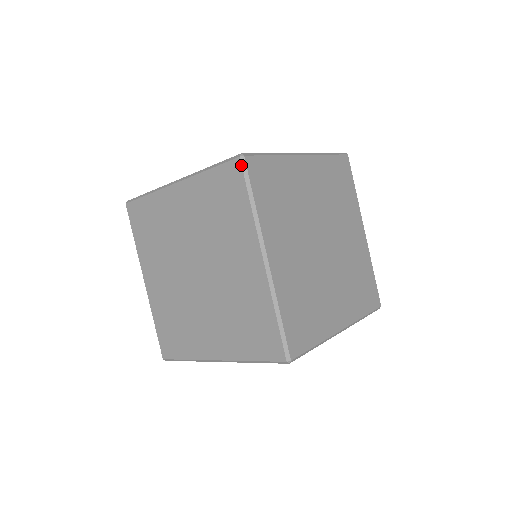
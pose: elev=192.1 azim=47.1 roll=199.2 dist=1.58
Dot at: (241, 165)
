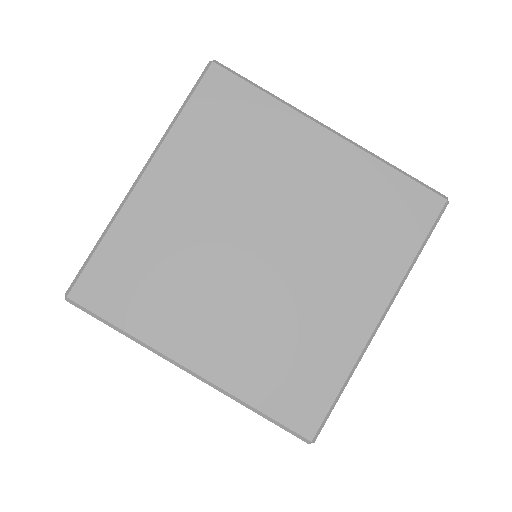
Dot at: occluded
